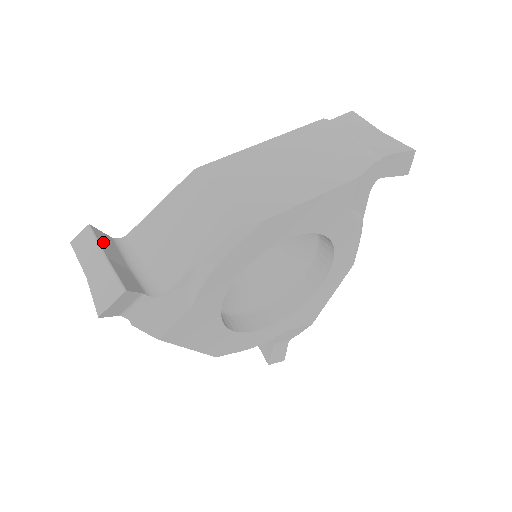
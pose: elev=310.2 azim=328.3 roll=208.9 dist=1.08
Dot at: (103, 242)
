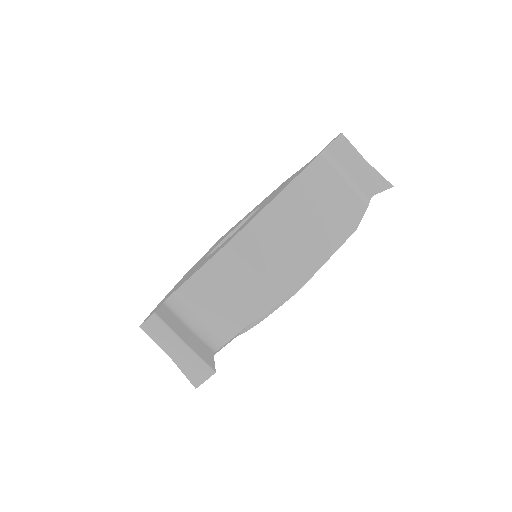
Dot at: (170, 323)
